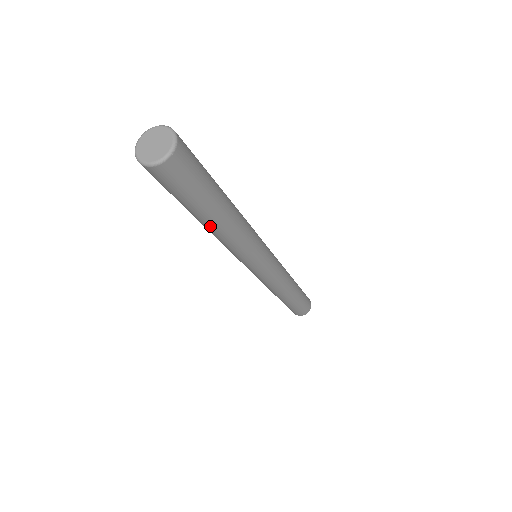
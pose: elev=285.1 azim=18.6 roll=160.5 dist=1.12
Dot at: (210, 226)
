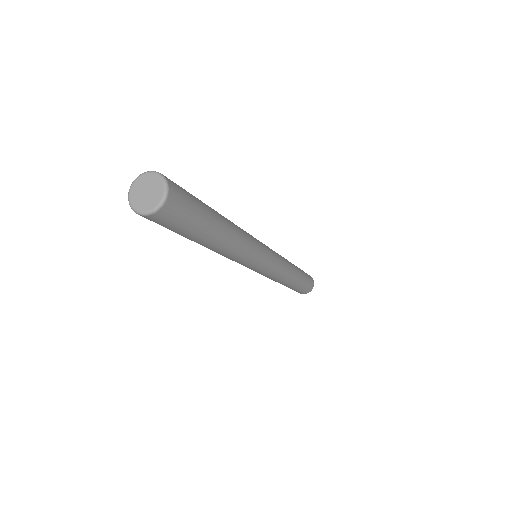
Dot at: occluded
